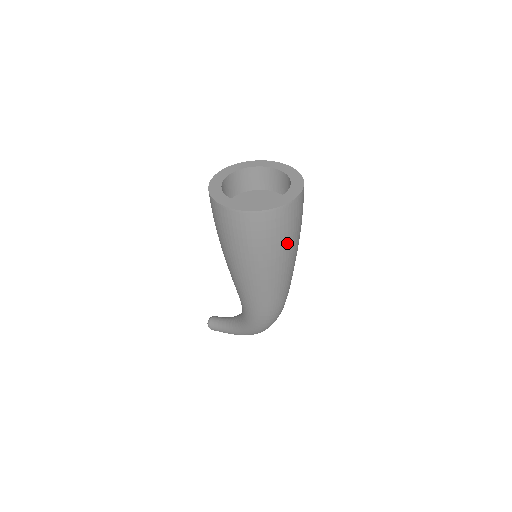
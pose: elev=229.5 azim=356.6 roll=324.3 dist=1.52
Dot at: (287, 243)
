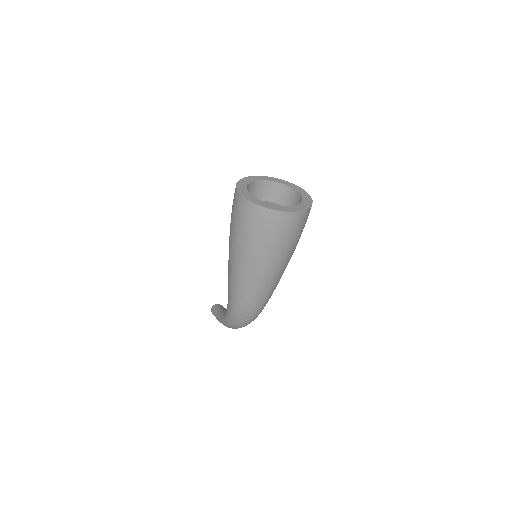
Dot at: (270, 246)
